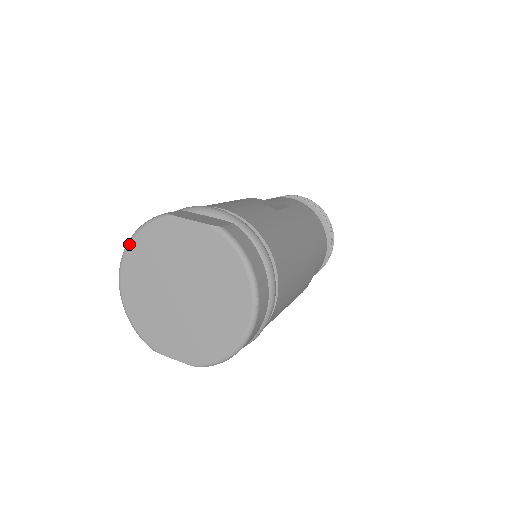
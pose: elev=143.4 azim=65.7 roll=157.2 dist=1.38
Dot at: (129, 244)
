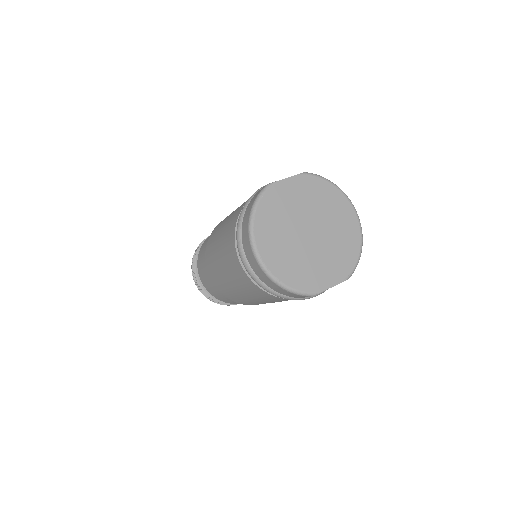
Dot at: (253, 225)
